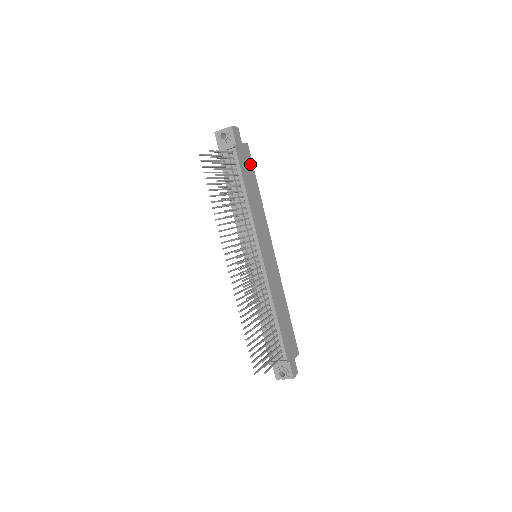
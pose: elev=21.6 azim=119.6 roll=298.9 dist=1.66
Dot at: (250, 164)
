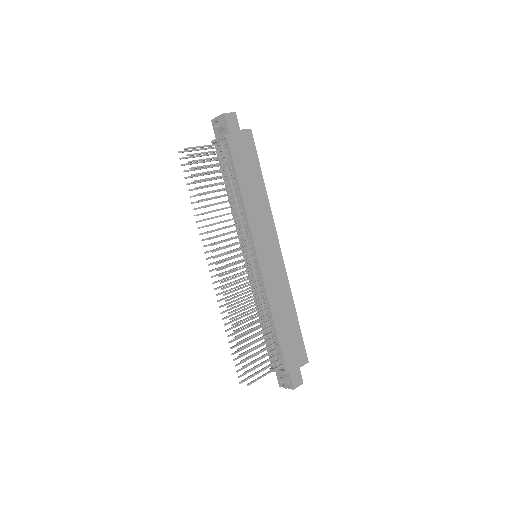
Dot at: (252, 153)
